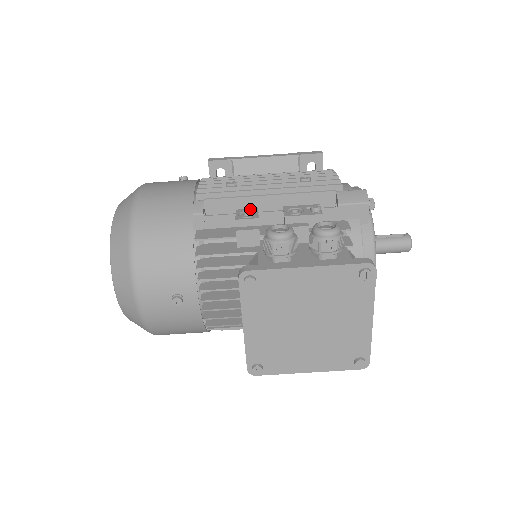
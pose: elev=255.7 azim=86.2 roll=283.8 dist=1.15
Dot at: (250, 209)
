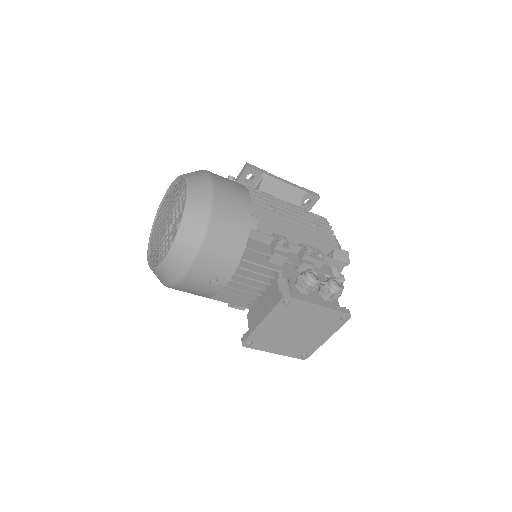
Dot at: (282, 236)
